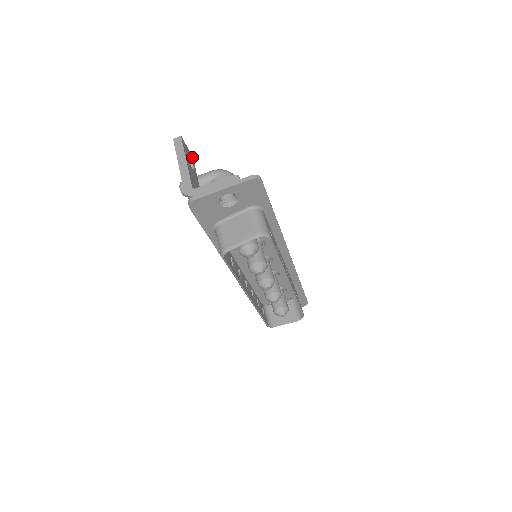
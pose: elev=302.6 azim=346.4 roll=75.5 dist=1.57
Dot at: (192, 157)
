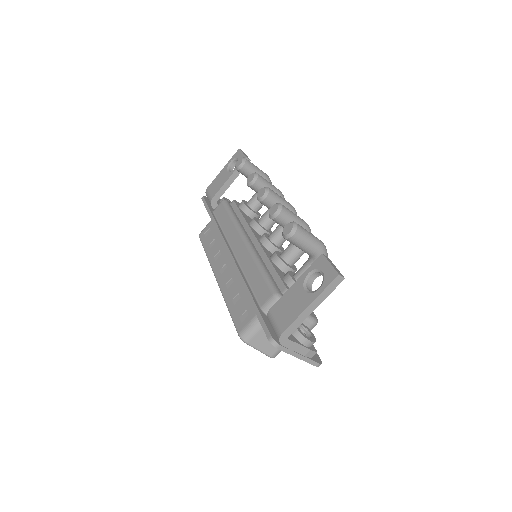
Dot at: occluded
